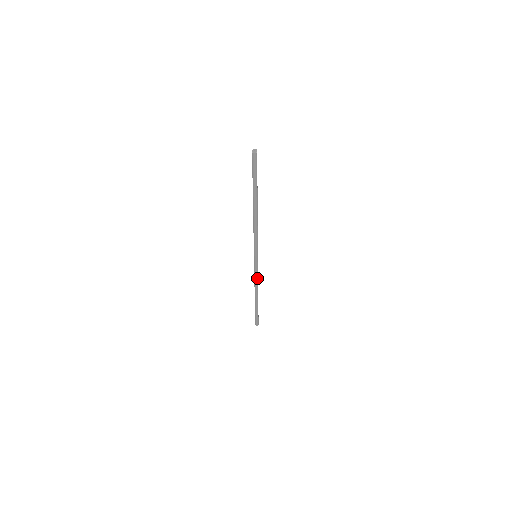
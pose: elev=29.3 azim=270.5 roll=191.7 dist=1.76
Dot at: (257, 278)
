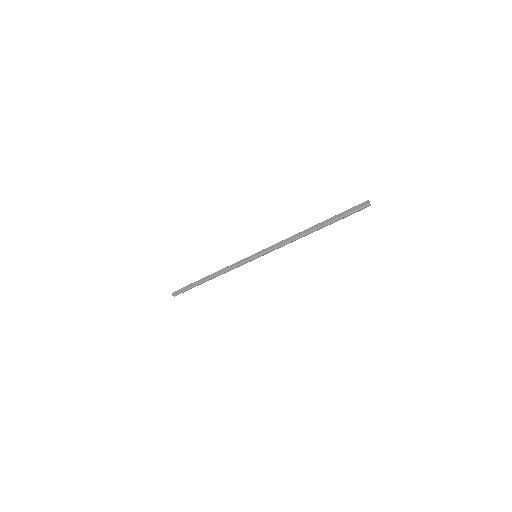
Dot at: (232, 269)
